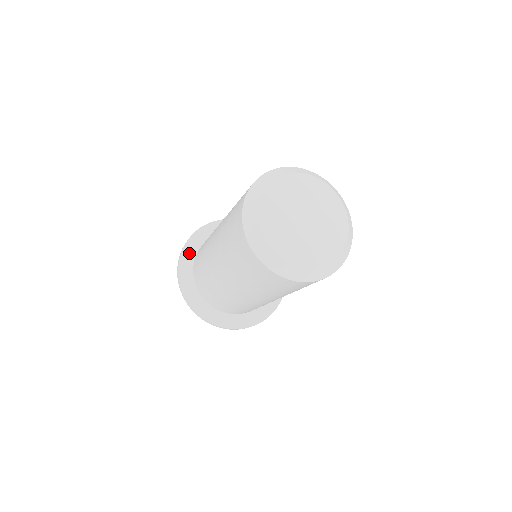
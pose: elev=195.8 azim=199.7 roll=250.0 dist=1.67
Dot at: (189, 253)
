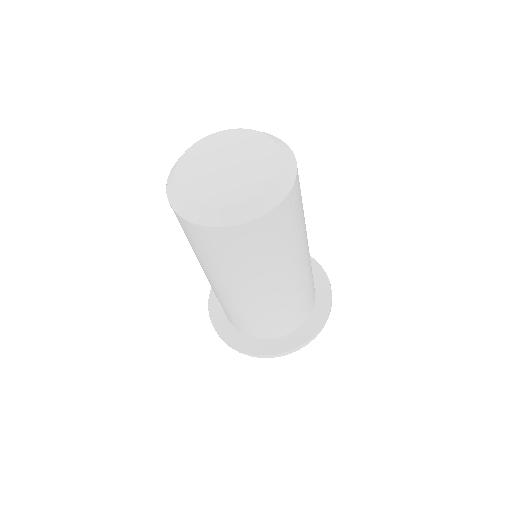
Dot at: (216, 301)
